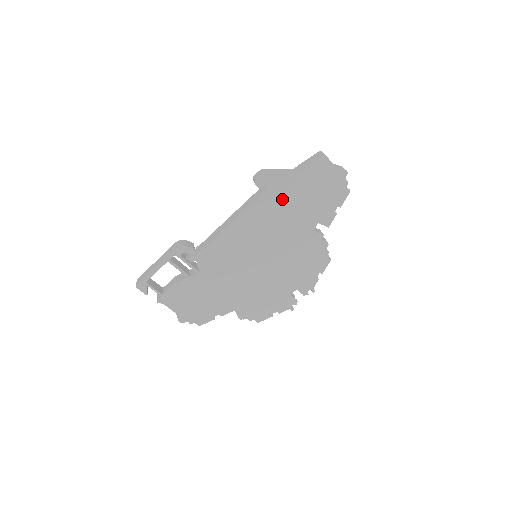
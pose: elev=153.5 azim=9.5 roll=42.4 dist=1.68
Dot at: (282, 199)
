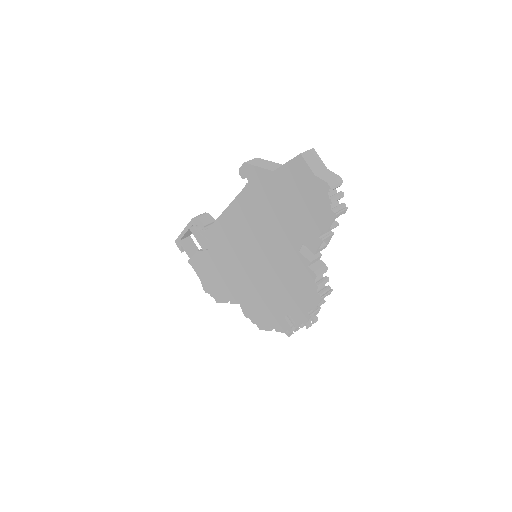
Dot at: (264, 199)
